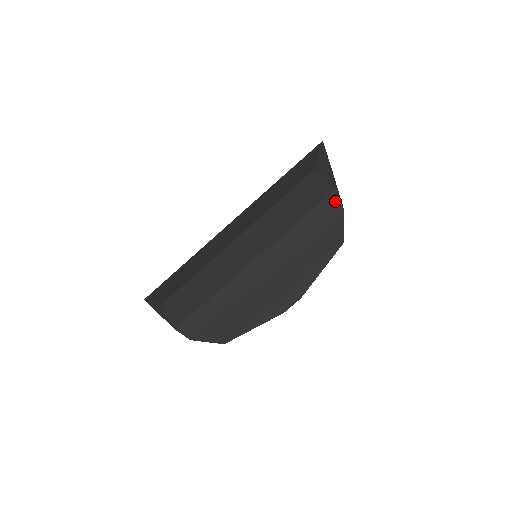
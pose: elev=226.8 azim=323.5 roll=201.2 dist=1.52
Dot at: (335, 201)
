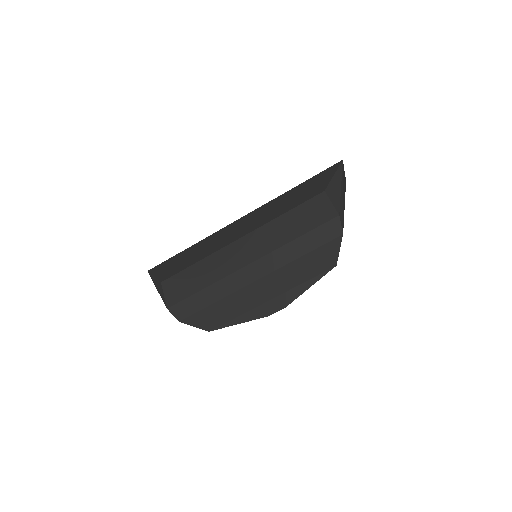
Dot at: (337, 226)
